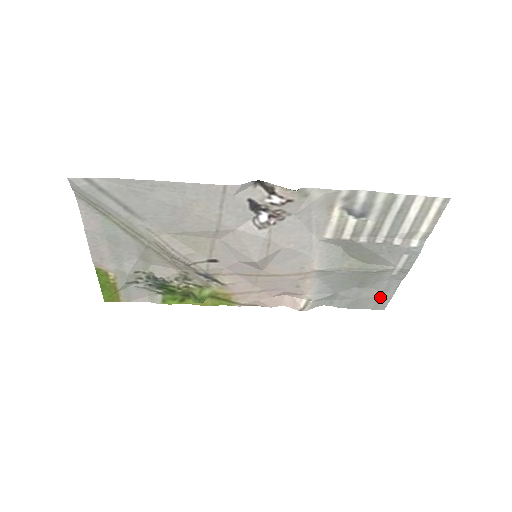
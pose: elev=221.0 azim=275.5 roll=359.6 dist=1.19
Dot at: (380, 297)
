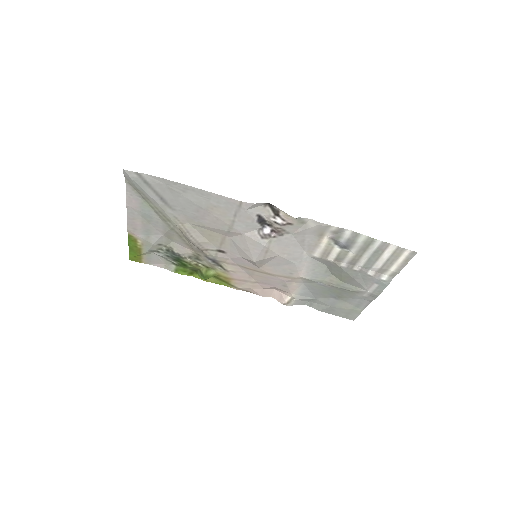
Dot at: (351, 310)
